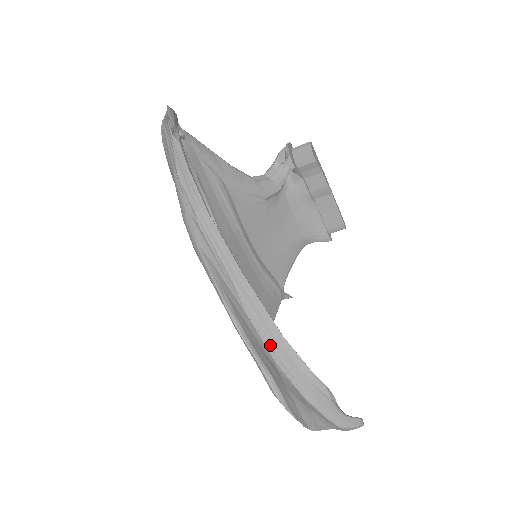
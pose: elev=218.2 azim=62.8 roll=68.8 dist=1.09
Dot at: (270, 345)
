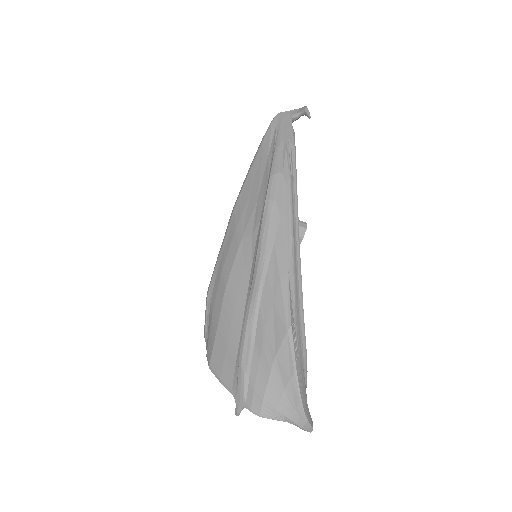
Dot at: (294, 309)
